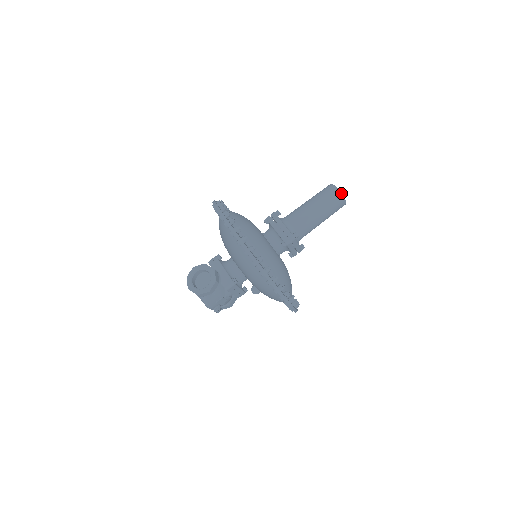
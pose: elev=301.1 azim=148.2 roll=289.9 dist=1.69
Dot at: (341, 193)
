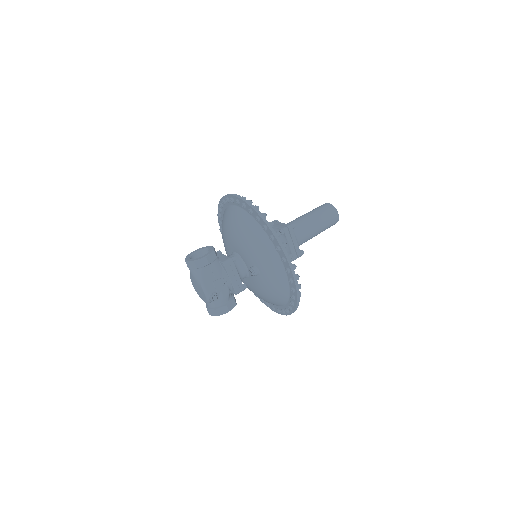
Dot at: (332, 205)
